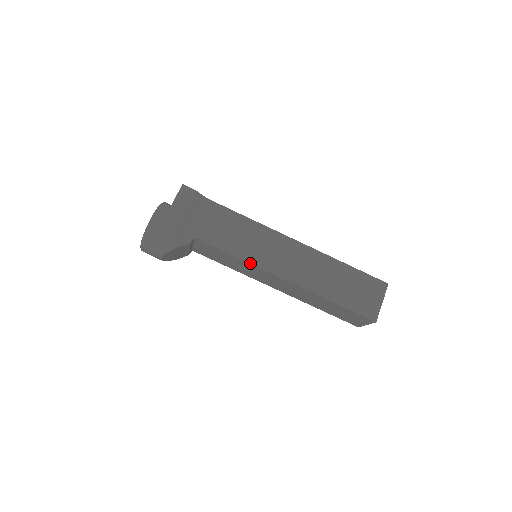
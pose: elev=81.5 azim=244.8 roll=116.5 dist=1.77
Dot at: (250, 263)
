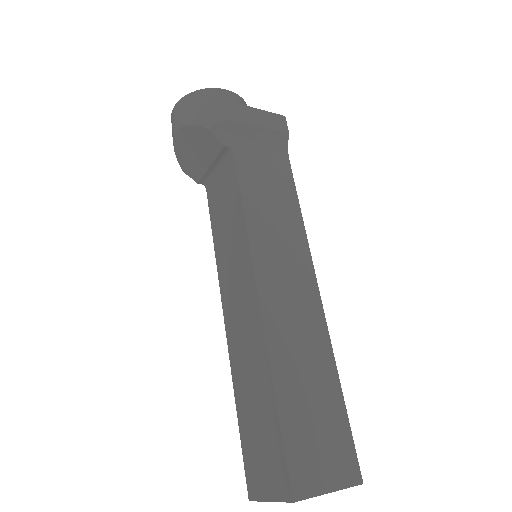
Dot at: (248, 232)
